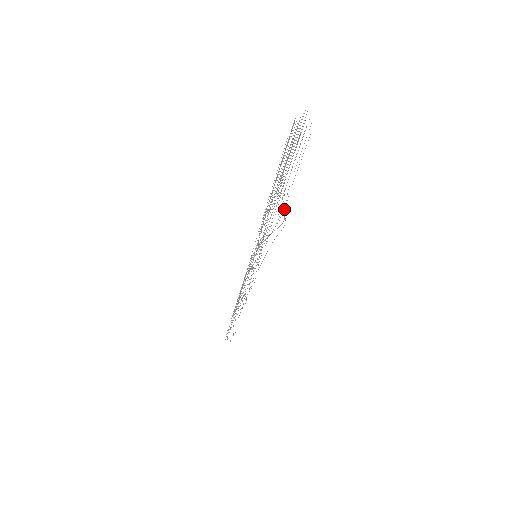
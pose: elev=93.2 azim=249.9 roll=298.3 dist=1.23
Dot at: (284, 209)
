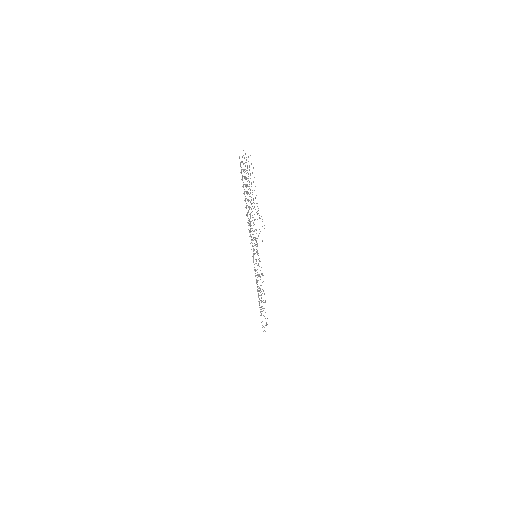
Dot at: (259, 215)
